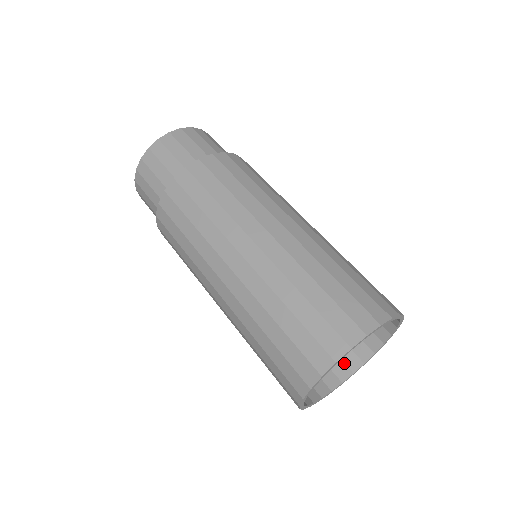
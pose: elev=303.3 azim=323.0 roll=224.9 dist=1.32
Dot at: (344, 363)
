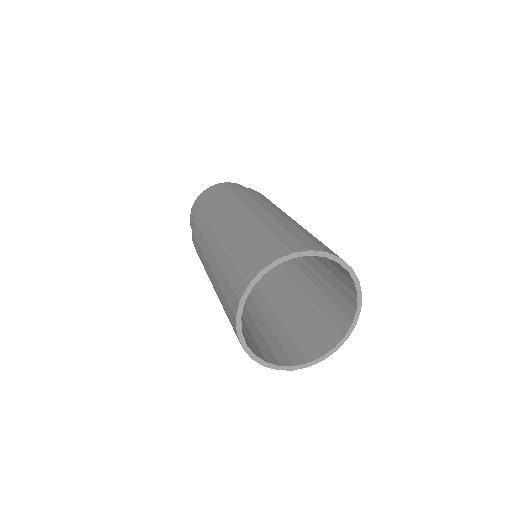
Dot at: (328, 340)
